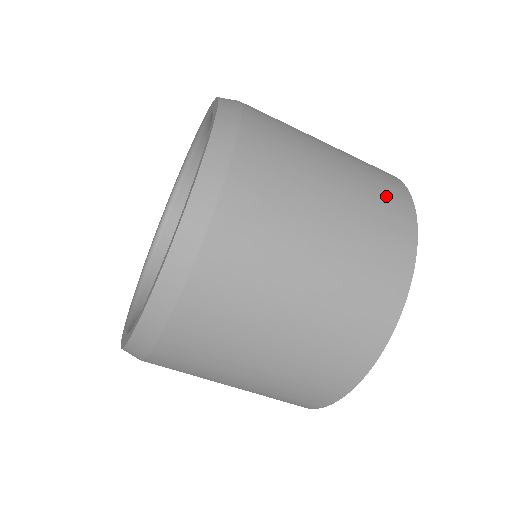
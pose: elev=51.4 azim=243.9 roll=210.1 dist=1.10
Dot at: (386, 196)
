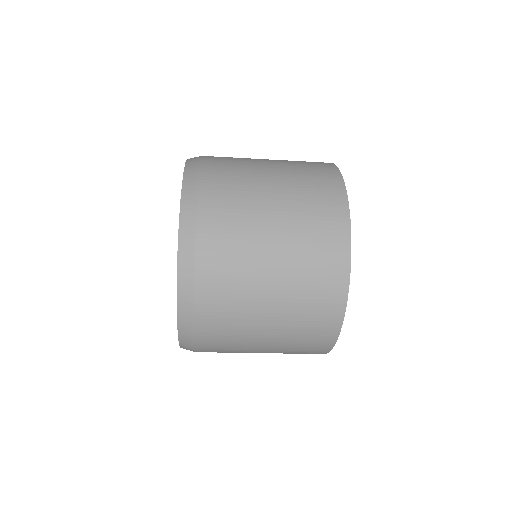
Dot at: (315, 326)
